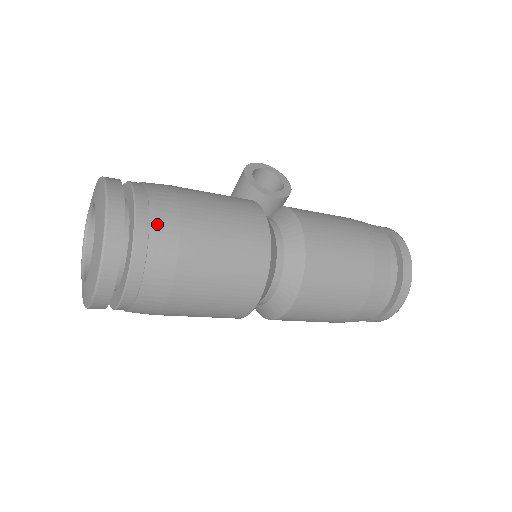
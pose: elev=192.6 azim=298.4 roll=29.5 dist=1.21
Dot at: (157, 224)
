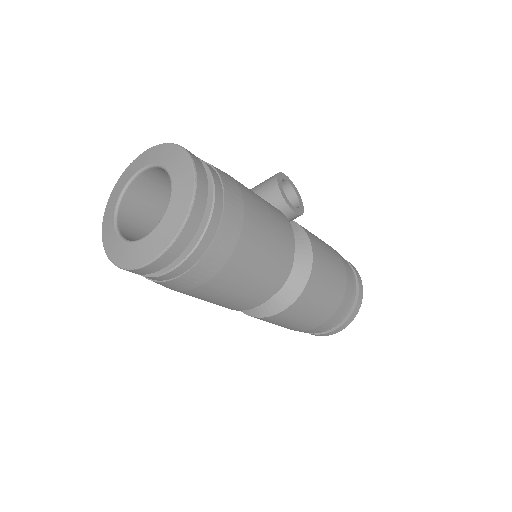
Dot at: (228, 215)
